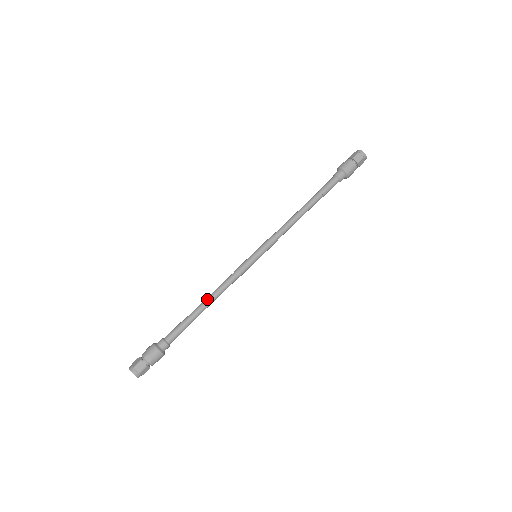
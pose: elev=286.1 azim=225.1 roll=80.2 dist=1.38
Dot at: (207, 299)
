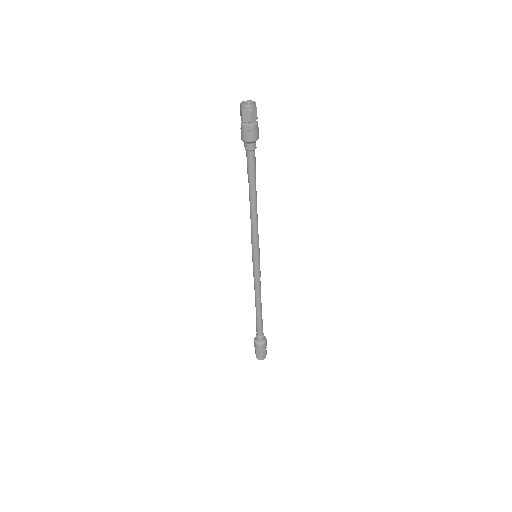
Dot at: (255, 302)
